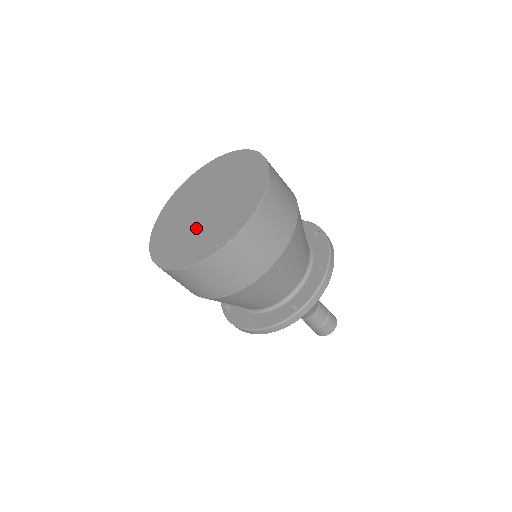
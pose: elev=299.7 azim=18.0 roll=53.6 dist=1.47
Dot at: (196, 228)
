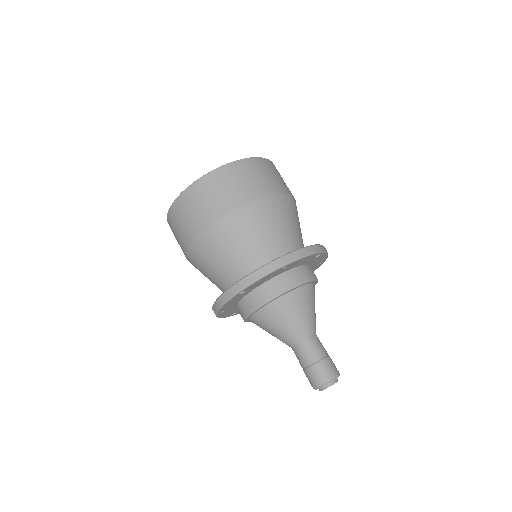
Dot at: occluded
